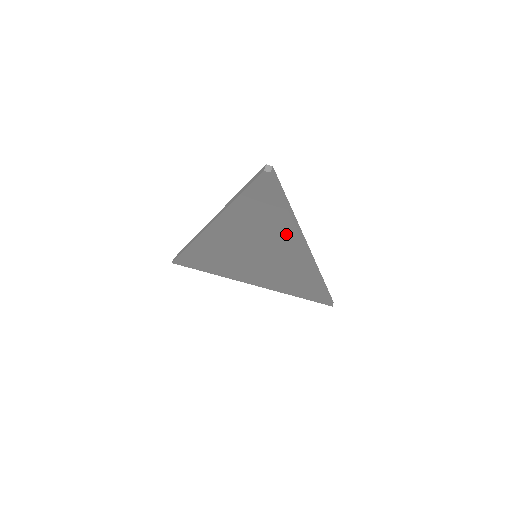
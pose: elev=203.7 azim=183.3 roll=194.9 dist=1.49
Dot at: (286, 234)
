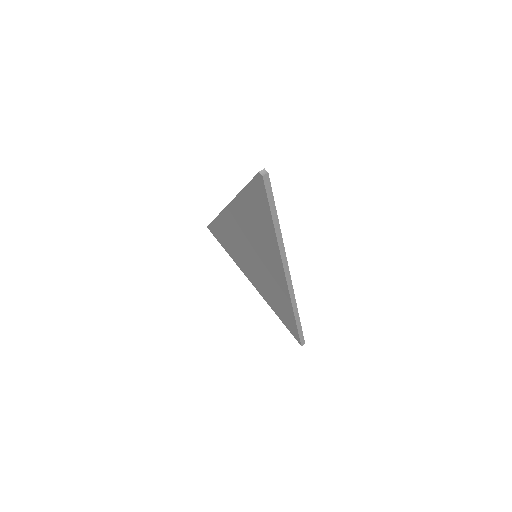
Dot at: (272, 245)
